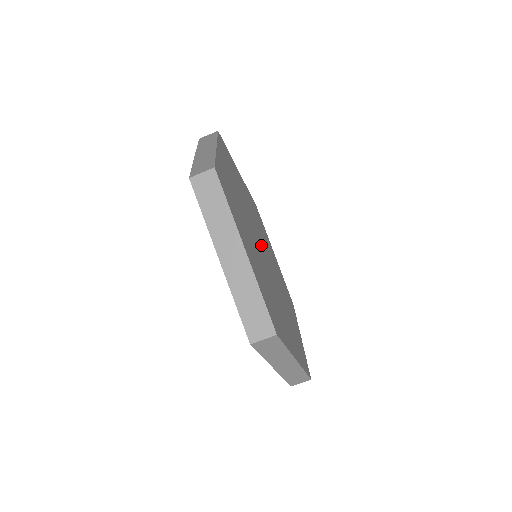
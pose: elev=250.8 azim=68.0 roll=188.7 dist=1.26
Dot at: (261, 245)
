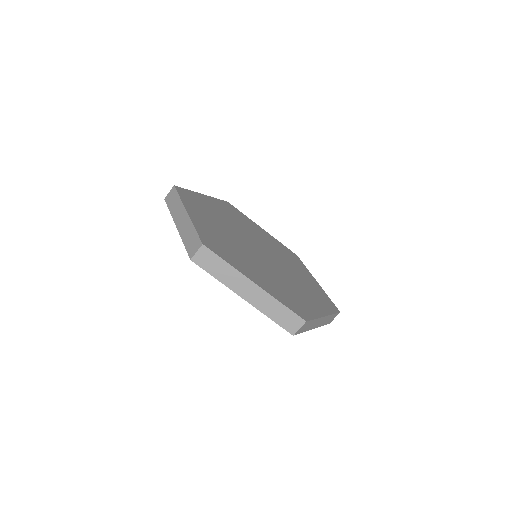
Dot at: (255, 246)
